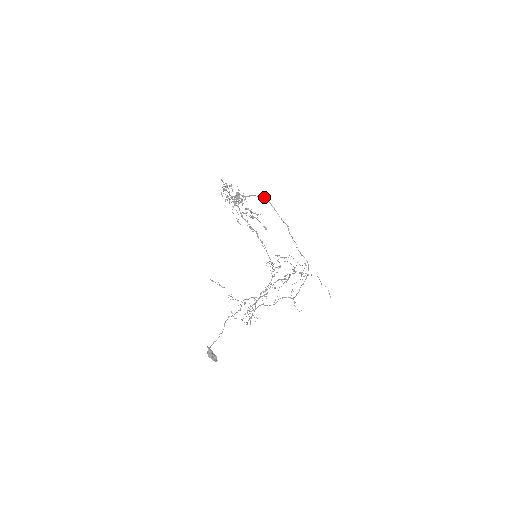
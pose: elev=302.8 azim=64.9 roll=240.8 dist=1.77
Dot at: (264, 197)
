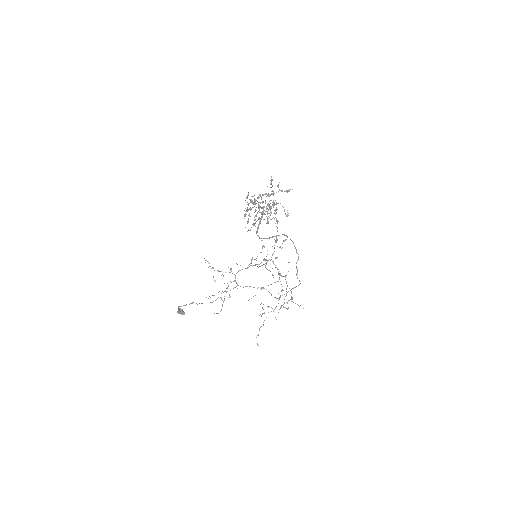
Dot at: (287, 236)
